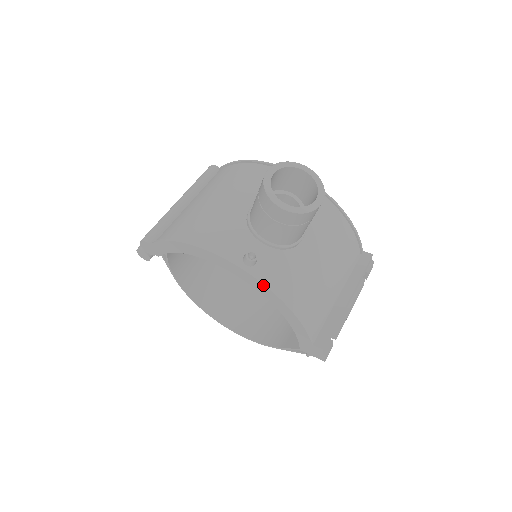
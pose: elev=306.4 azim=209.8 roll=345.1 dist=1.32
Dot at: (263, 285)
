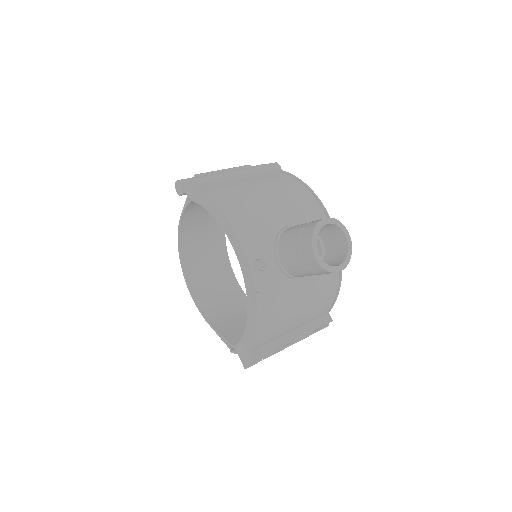
Dot at: (254, 290)
